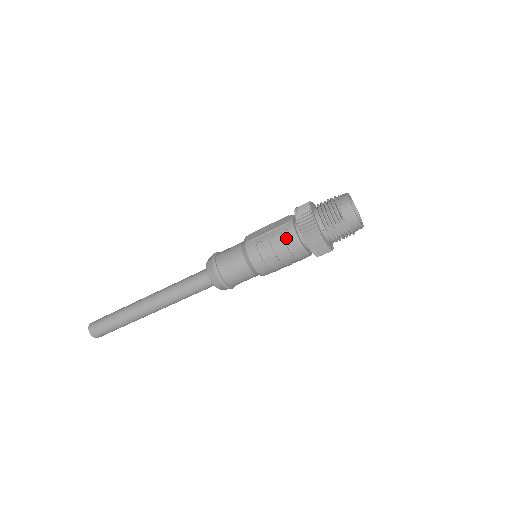
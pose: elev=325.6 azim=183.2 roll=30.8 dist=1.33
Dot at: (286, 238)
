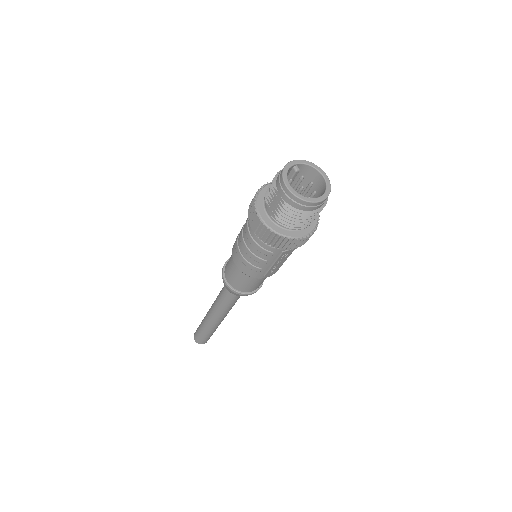
Dot at: (246, 222)
